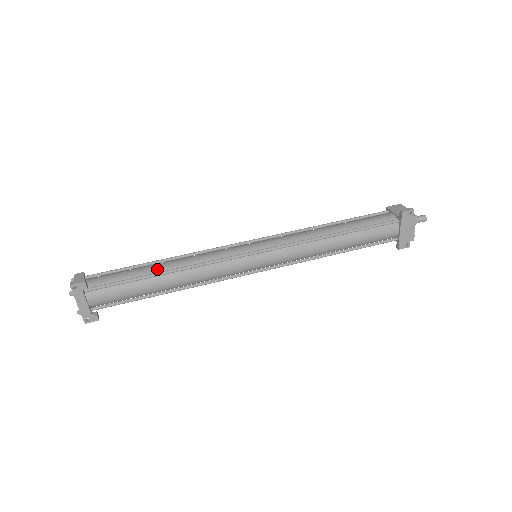
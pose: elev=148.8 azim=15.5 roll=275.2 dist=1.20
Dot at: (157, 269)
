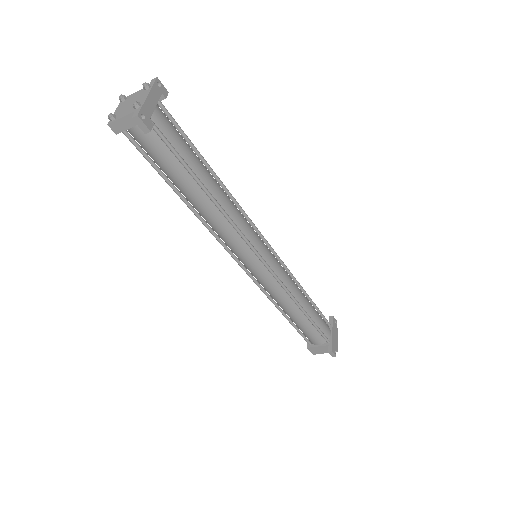
Dot at: occluded
